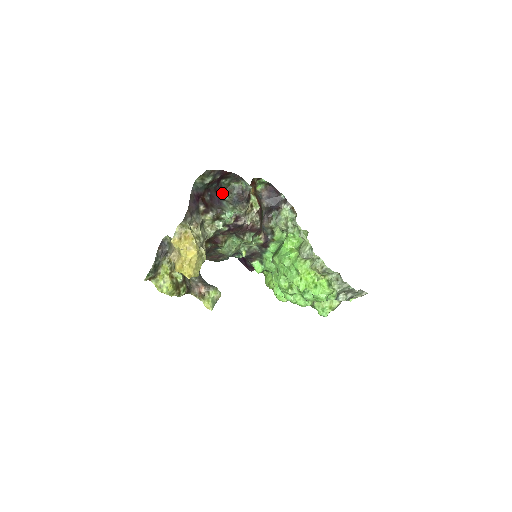
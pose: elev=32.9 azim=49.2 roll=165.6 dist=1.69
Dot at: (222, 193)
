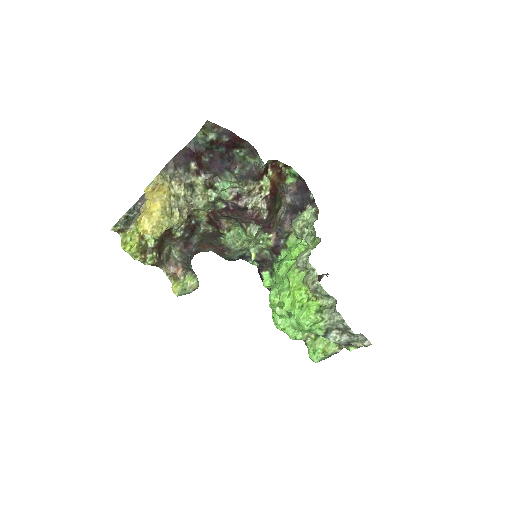
Dot at: (232, 165)
